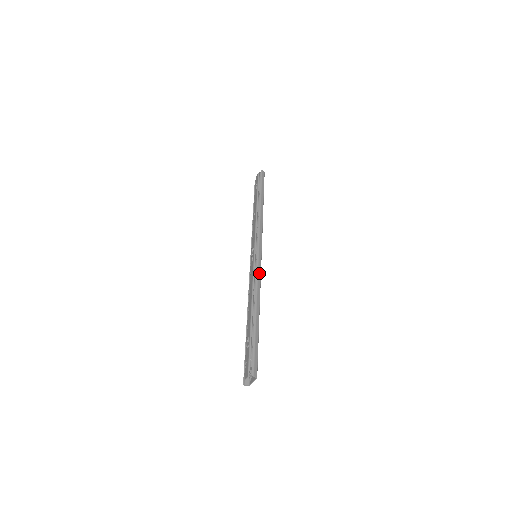
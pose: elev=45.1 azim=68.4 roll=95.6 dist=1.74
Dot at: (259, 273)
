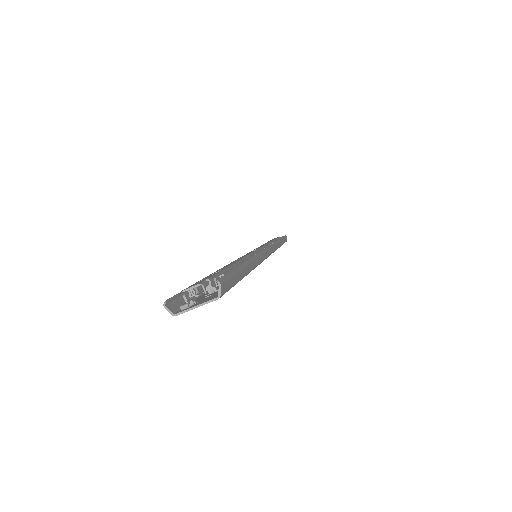
Dot at: (264, 255)
